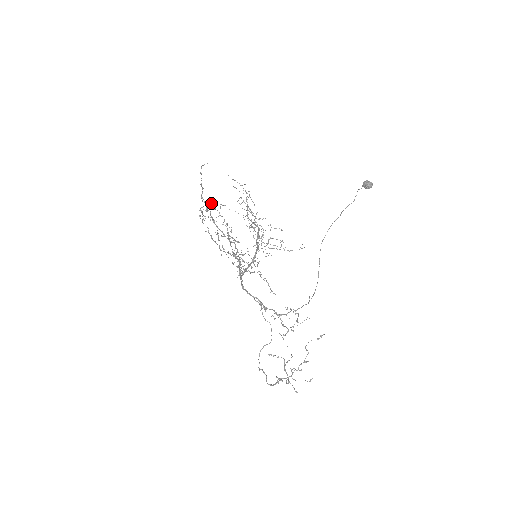
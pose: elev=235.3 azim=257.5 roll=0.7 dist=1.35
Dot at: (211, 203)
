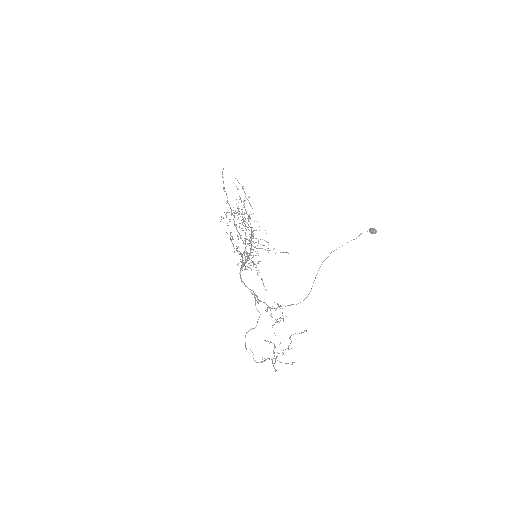
Dot at: (238, 211)
